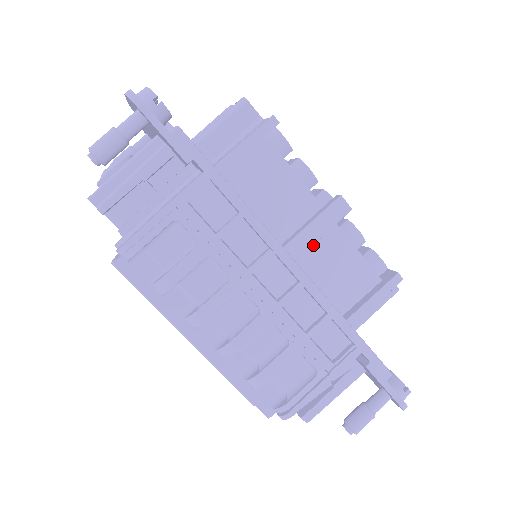
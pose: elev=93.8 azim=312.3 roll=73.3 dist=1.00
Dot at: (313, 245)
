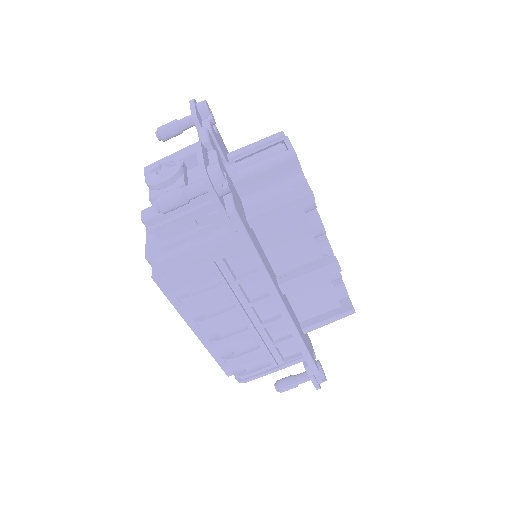
Dot at: occluded
